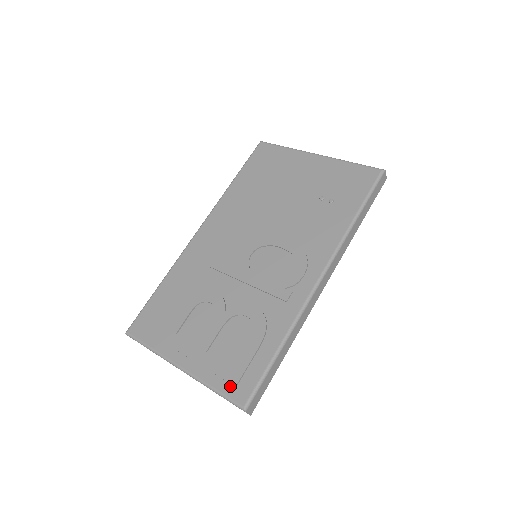
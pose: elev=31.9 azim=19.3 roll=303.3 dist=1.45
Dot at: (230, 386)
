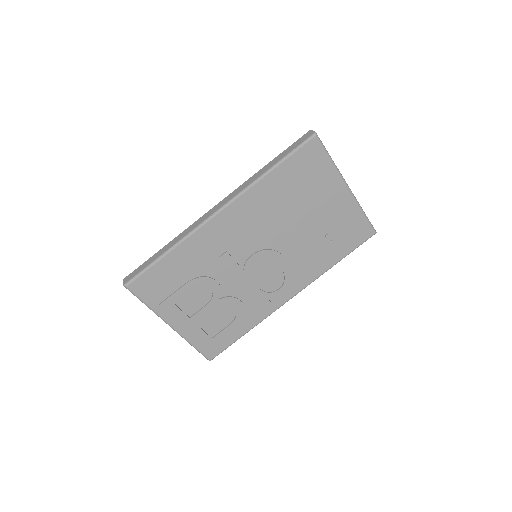
Dot at: (206, 348)
